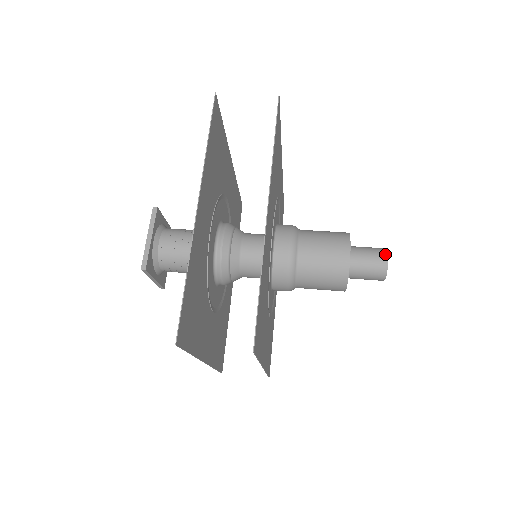
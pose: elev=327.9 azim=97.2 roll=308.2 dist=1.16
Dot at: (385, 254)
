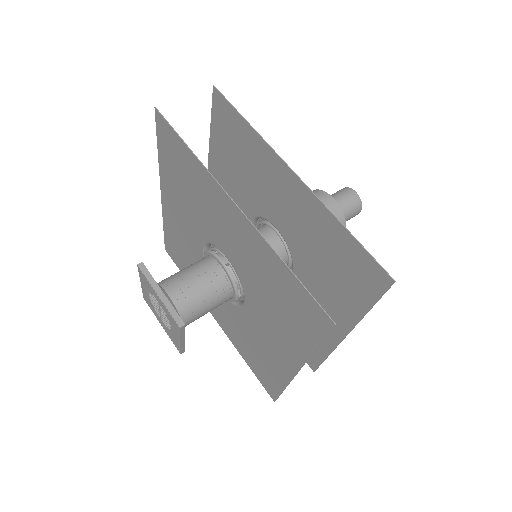
Dot at: (350, 190)
